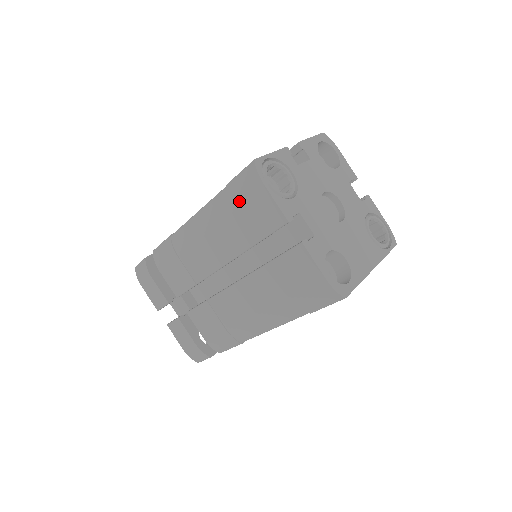
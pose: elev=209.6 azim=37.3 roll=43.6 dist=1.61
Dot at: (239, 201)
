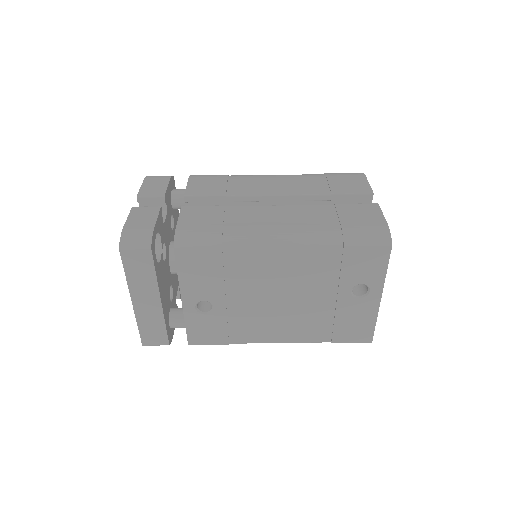
Dot at: (335, 176)
